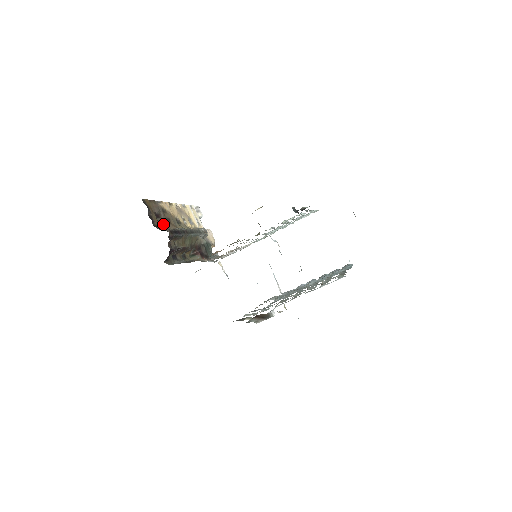
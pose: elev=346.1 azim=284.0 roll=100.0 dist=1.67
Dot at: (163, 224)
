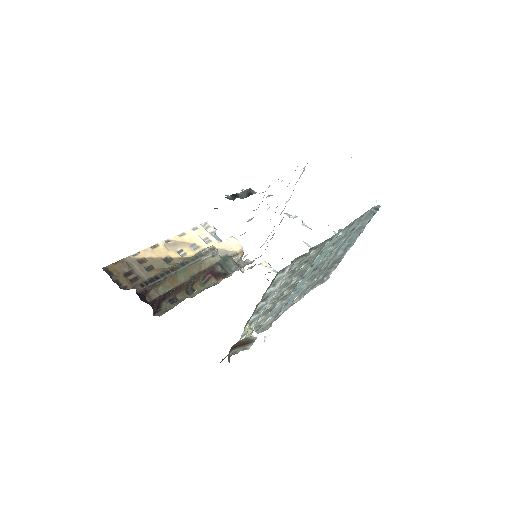
Dot at: (139, 278)
